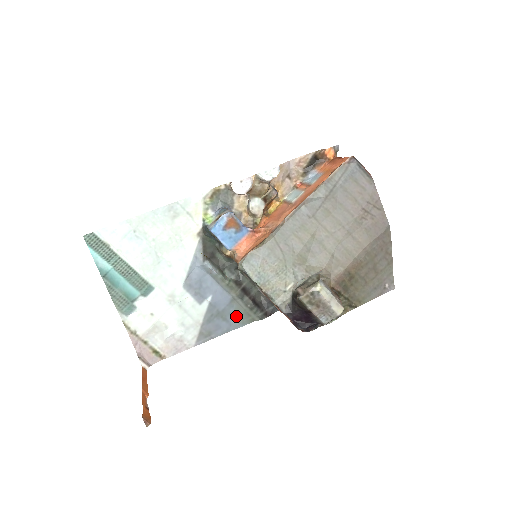
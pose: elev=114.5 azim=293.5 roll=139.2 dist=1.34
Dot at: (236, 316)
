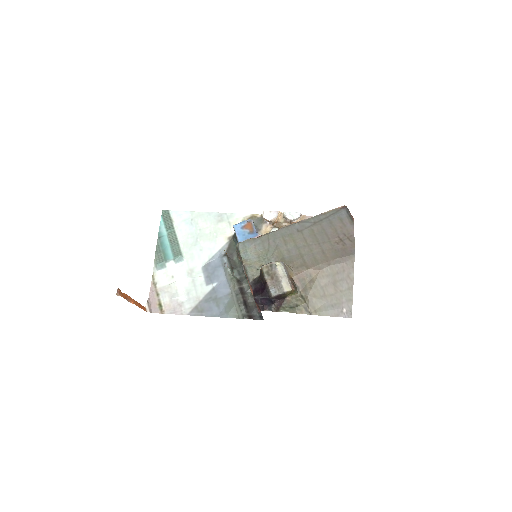
Dot at: (227, 307)
